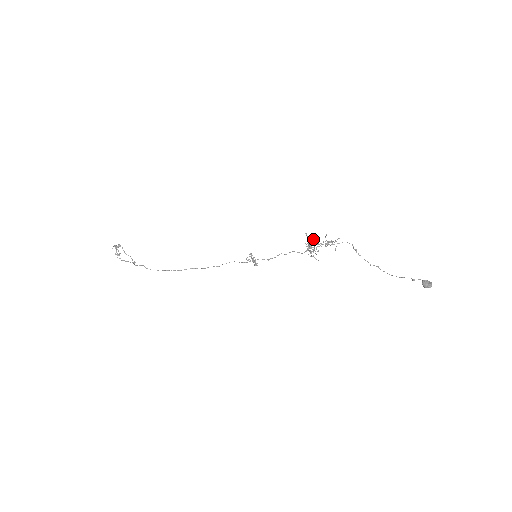
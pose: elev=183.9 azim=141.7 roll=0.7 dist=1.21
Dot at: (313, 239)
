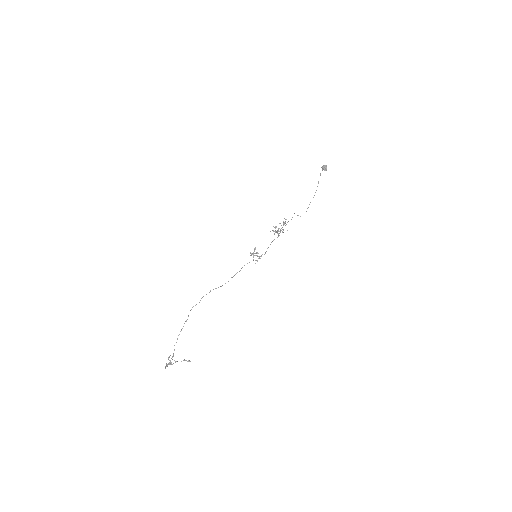
Dot at: (275, 230)
